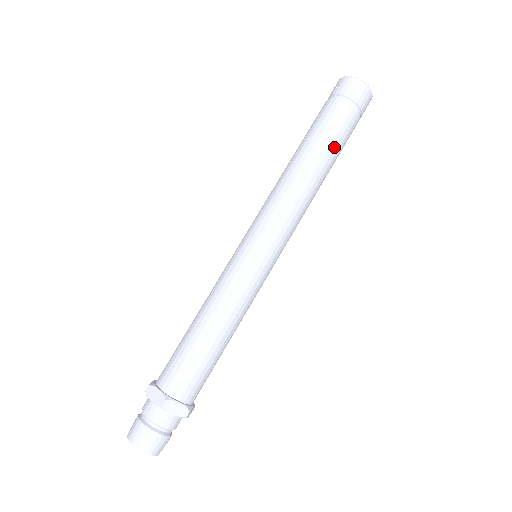
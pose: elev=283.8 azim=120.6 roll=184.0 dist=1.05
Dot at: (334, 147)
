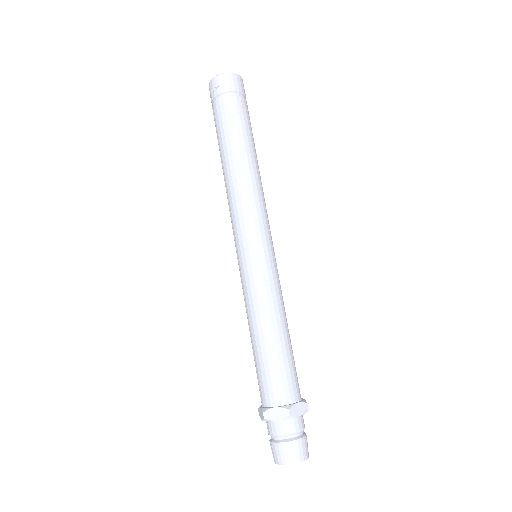
Dot at: (249, 135)
